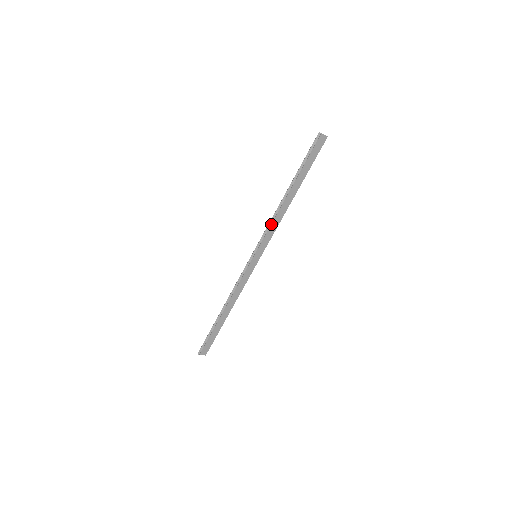
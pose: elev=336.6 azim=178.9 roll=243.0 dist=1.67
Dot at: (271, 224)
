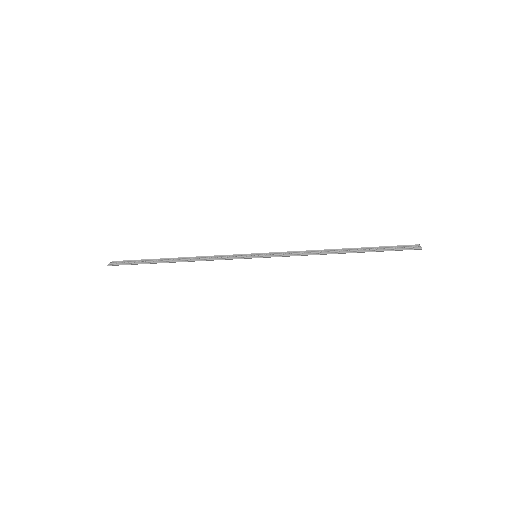
Dot at: (300, 255)
